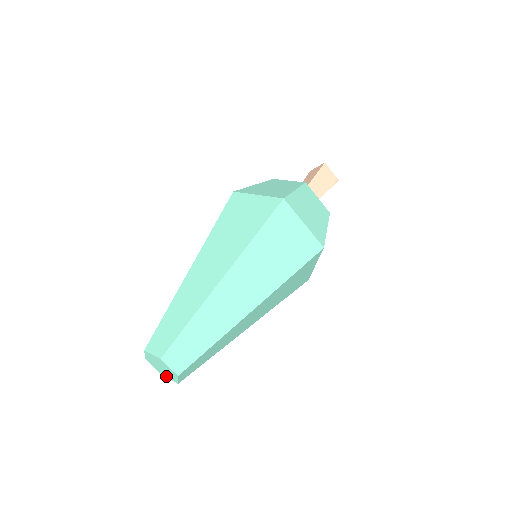
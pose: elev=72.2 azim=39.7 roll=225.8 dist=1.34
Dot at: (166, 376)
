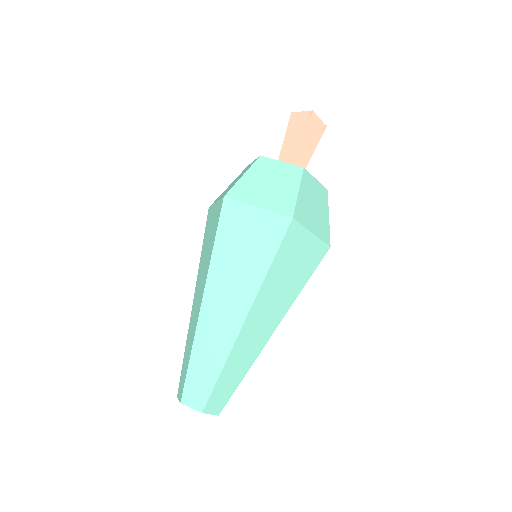
Dot at: occluded
